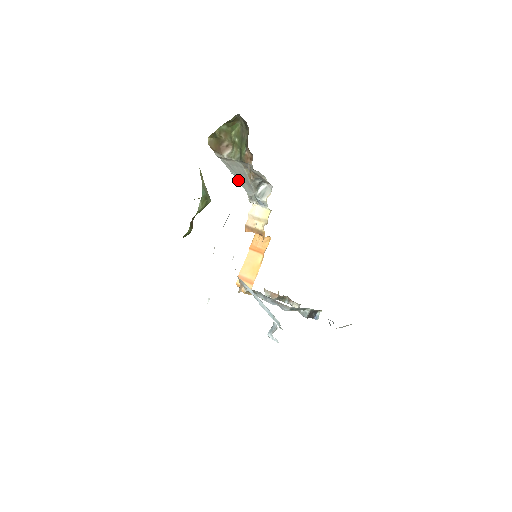
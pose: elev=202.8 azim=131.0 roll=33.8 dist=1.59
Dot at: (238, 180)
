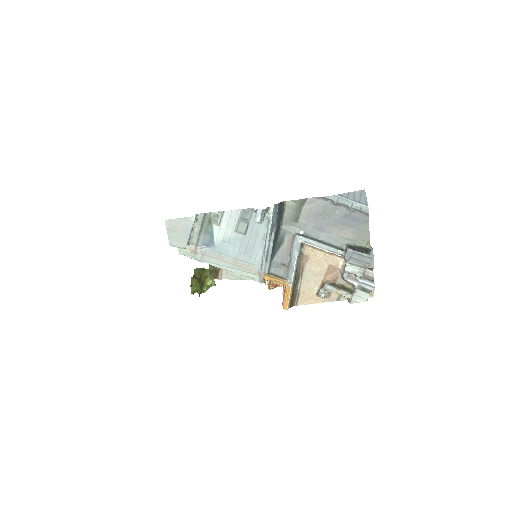
Dot at: (245, 279)
